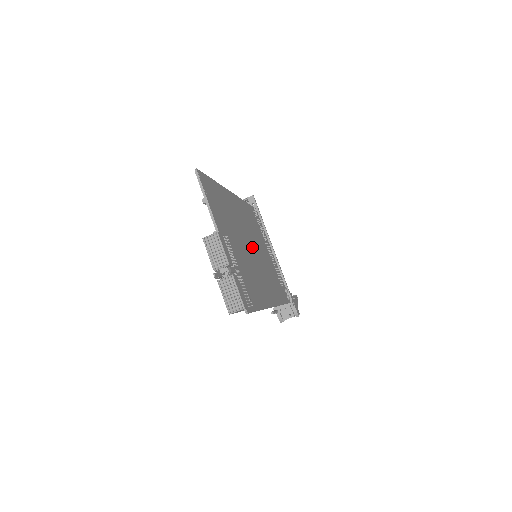
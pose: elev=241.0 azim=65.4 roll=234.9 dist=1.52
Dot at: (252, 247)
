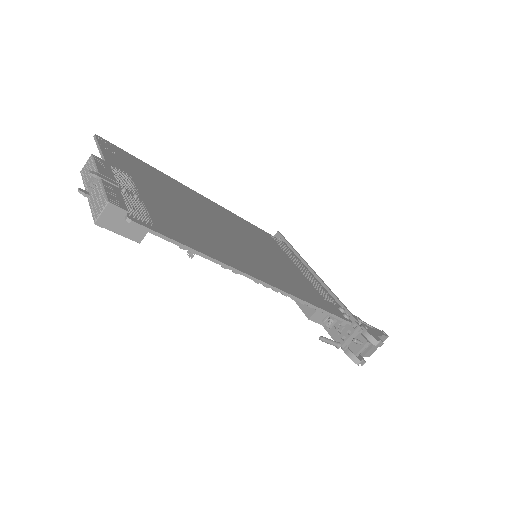
Dot at: (232, 234)
